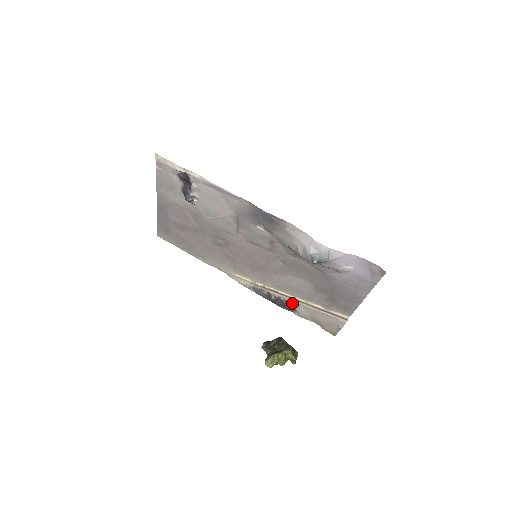
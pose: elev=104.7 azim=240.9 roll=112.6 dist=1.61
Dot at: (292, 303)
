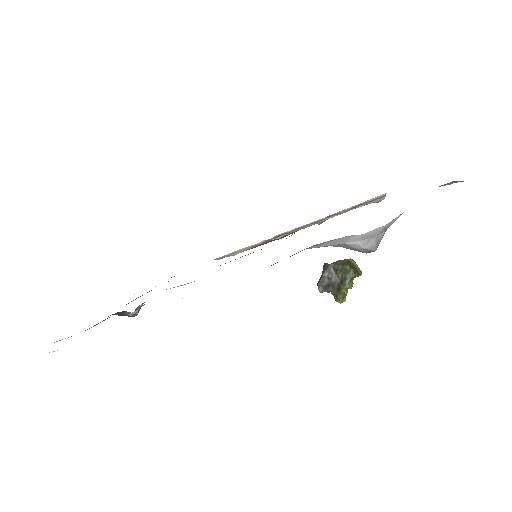
Dot at: (309, 226)
